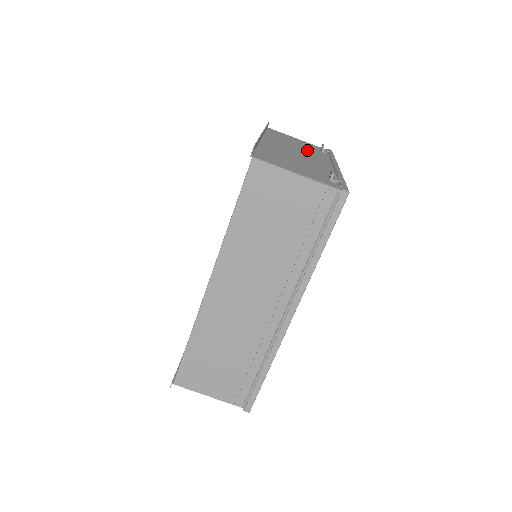
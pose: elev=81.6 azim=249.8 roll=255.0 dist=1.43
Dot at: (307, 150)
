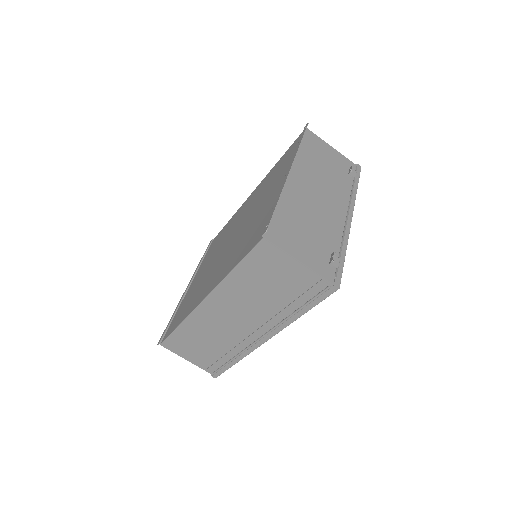
Dot at: (332, 180)
